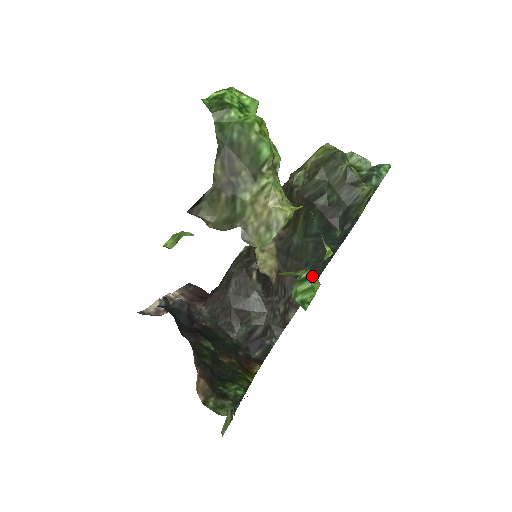
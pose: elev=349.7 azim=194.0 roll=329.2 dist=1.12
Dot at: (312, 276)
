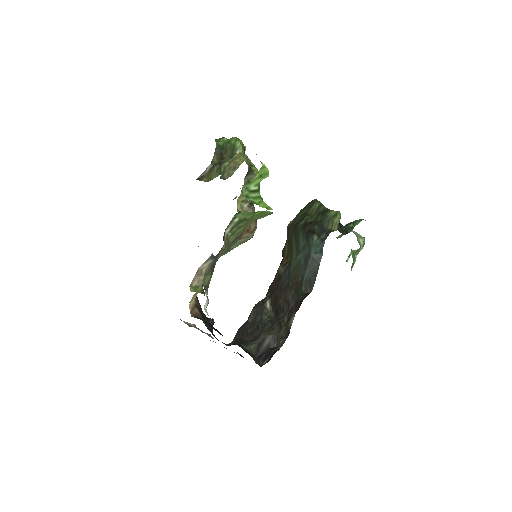
Dot at: occluded
